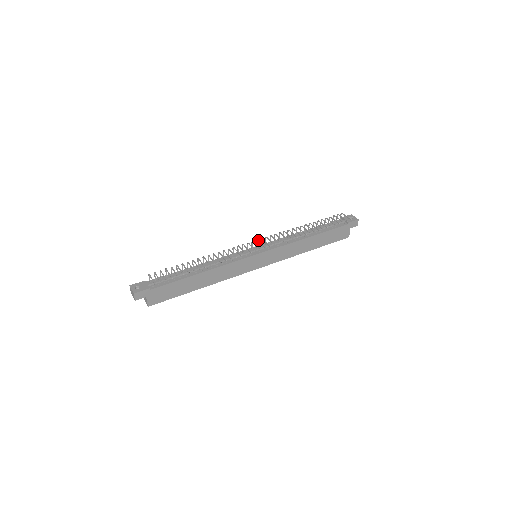
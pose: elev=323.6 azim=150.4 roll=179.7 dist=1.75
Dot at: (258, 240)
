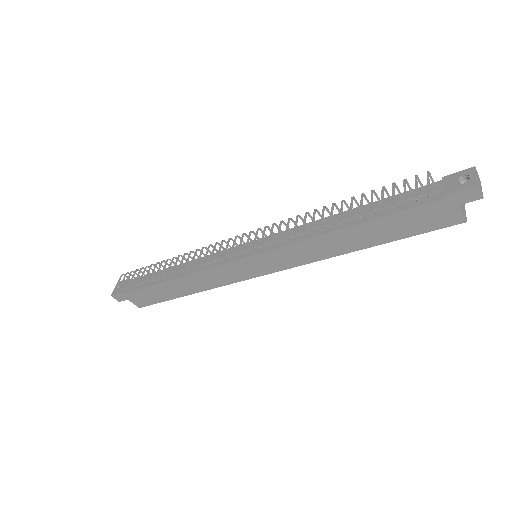
Dot at: (242, 235)
